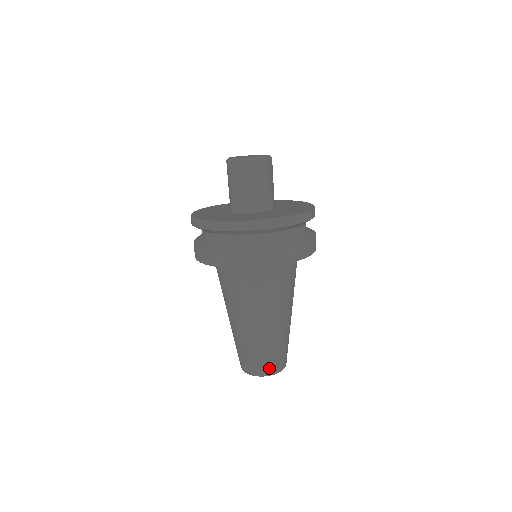
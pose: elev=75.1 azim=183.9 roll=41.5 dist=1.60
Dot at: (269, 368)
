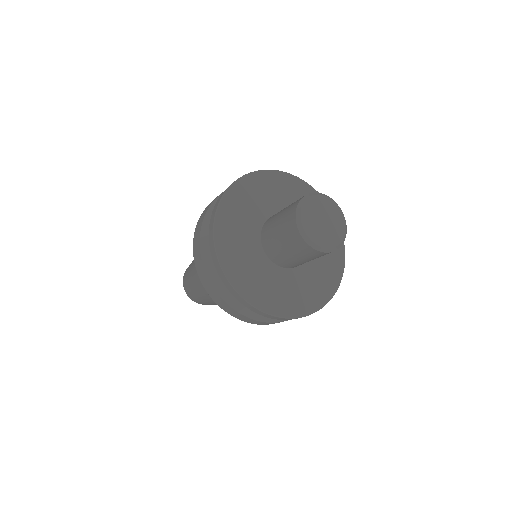
Dot at: occluded
